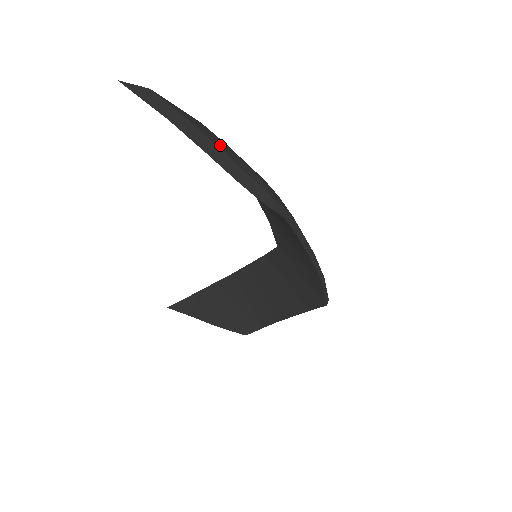
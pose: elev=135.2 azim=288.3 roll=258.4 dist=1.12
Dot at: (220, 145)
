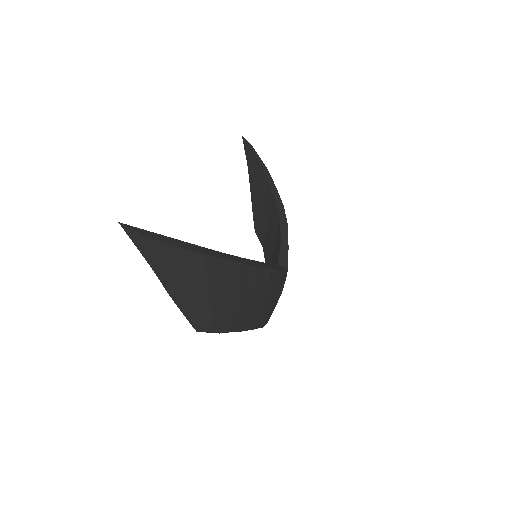
Dot at: (193, 291)
